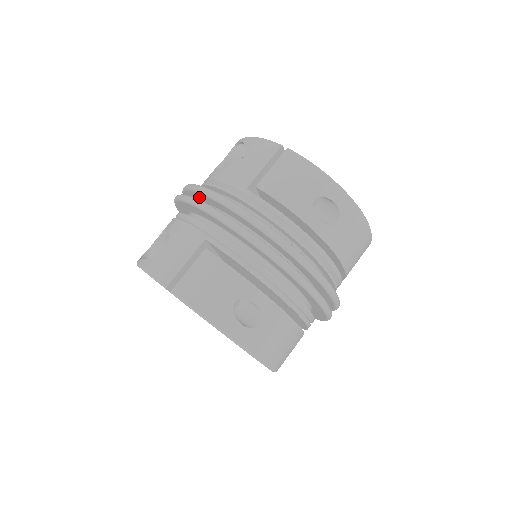
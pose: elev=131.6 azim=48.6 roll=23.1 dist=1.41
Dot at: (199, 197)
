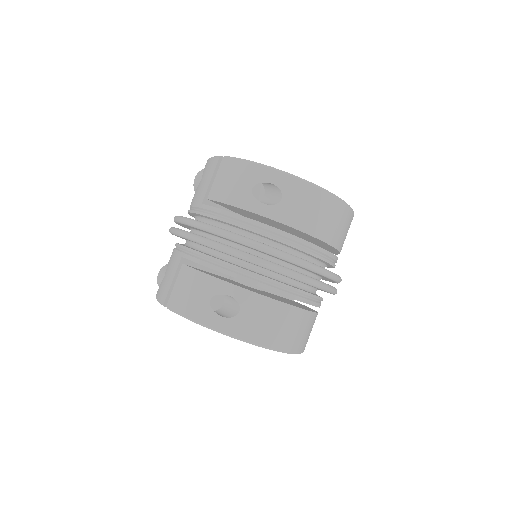
Dot at: (182, 225)
